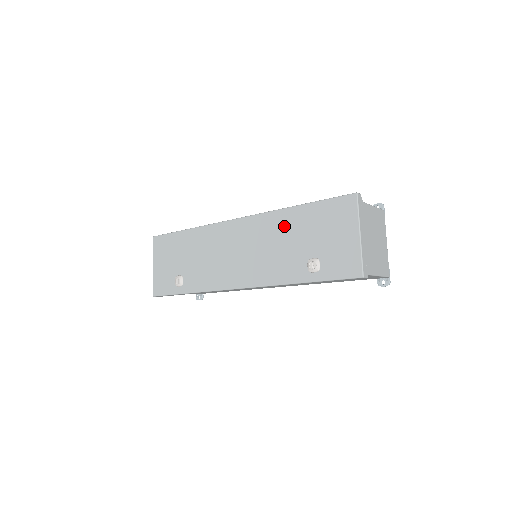
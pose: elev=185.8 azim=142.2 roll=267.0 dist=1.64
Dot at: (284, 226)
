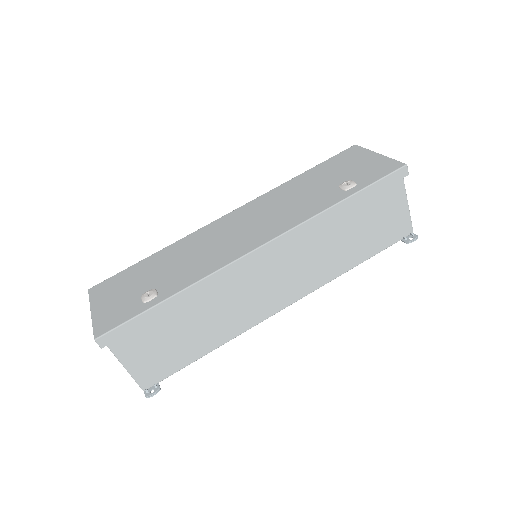
Dot at: (293, 188)
